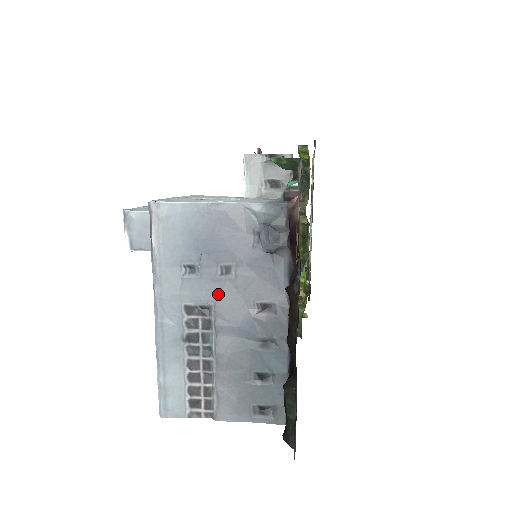
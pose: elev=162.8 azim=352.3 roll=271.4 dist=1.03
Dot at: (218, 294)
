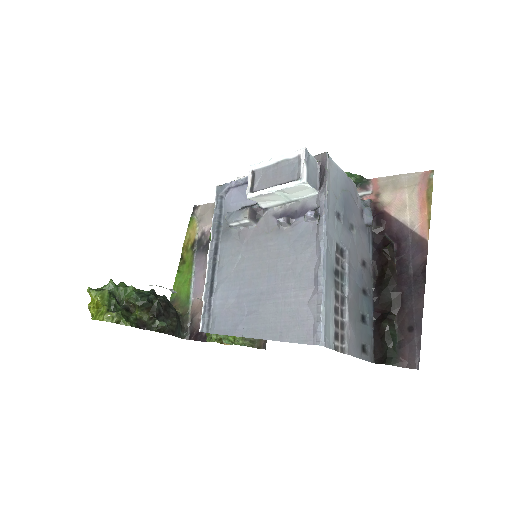
Dot at: (349, 242)
